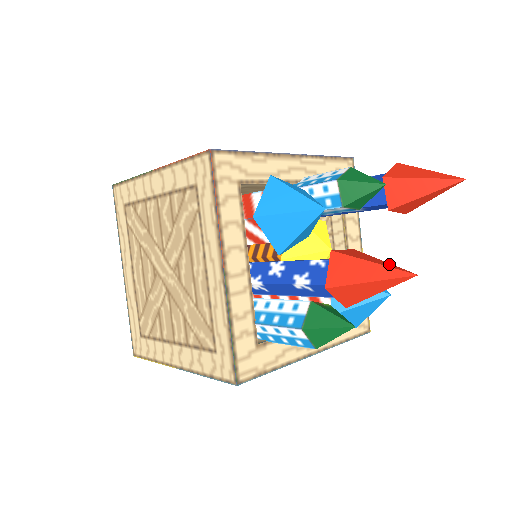
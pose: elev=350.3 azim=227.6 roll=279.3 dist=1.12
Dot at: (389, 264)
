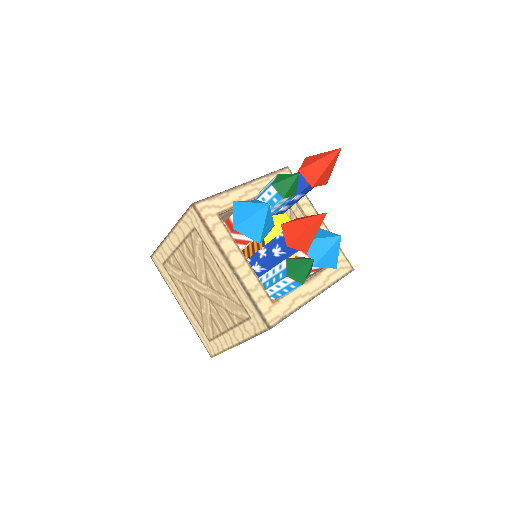
Dot at: (313, 215)
